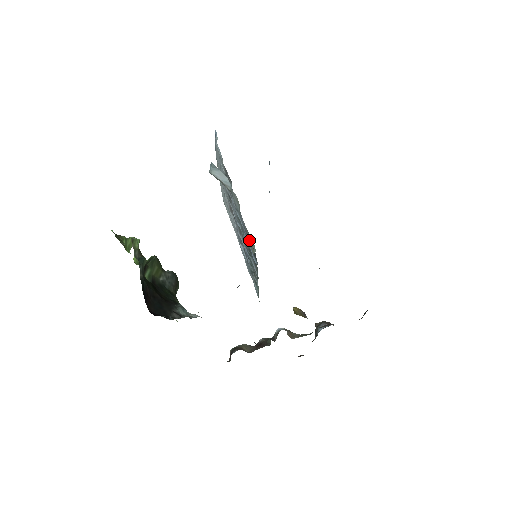
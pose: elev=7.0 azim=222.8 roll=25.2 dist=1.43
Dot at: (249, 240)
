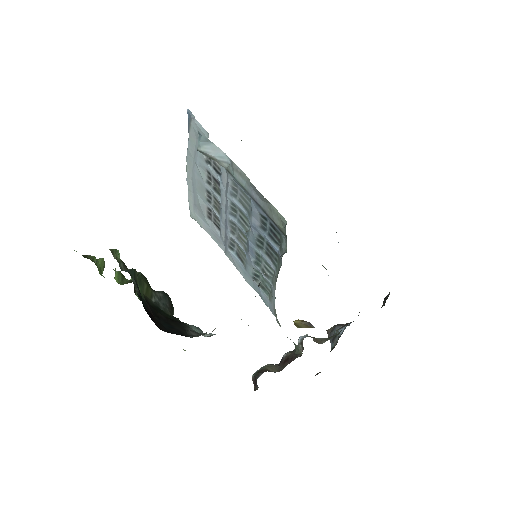
Dot at: (271, 214)
